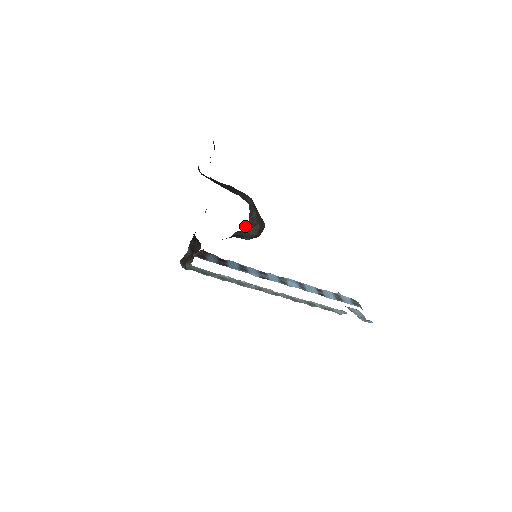
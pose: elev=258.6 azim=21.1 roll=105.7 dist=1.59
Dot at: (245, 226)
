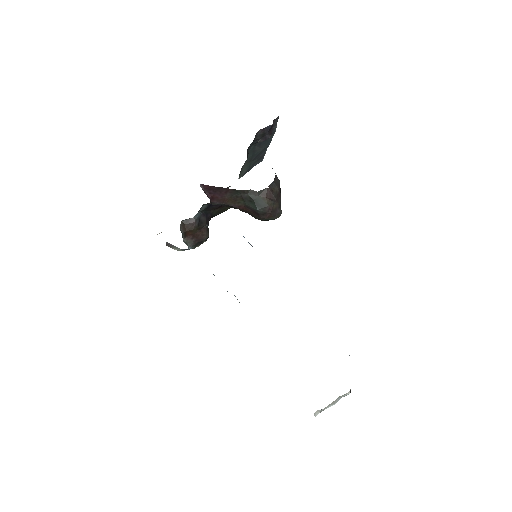
Dot at: (262, 190)
